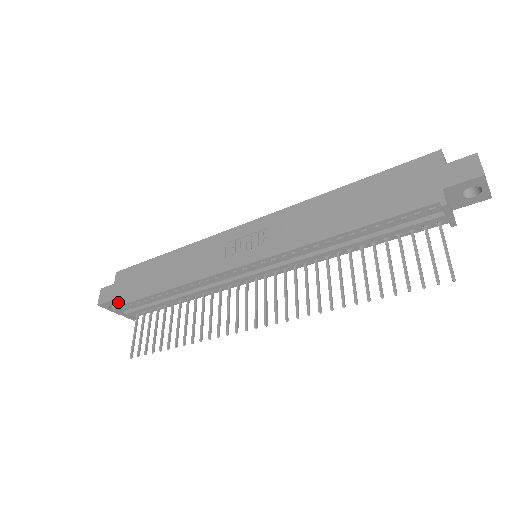
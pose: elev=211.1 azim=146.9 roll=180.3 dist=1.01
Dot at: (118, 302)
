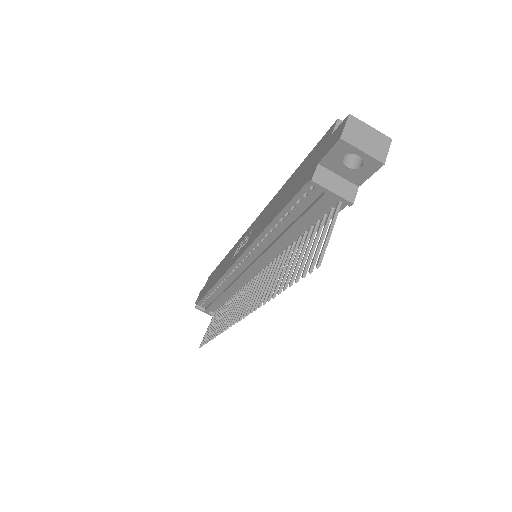
Dot at: (198, 300)
